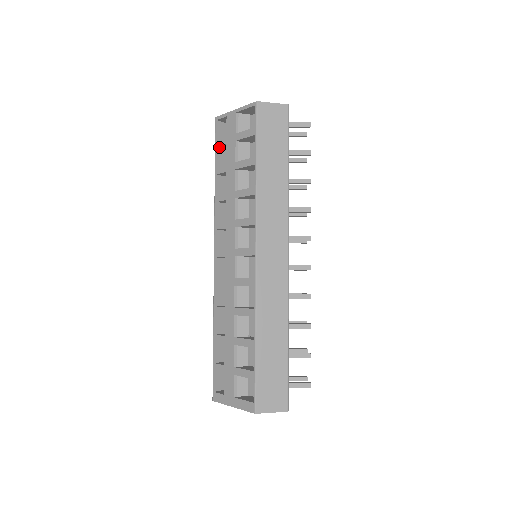
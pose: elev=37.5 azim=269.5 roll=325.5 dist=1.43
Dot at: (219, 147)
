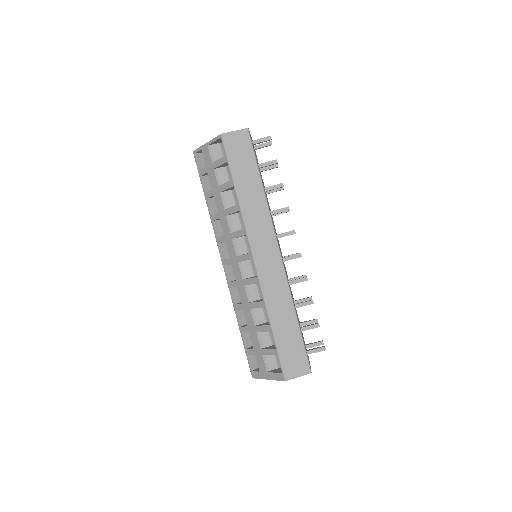
Dot at: (202, 175)
